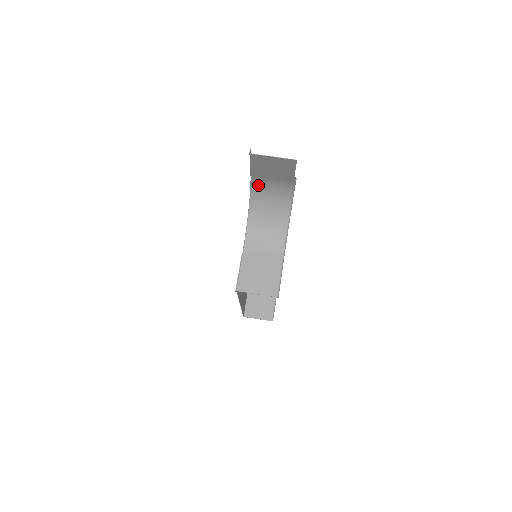
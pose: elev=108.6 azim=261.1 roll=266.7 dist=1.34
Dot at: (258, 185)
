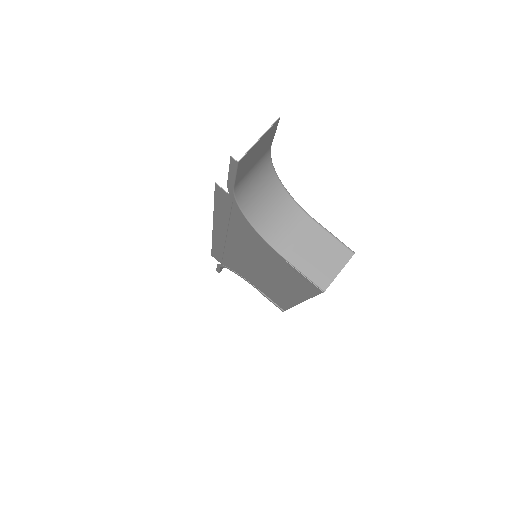
Dot at: (241, 189)
